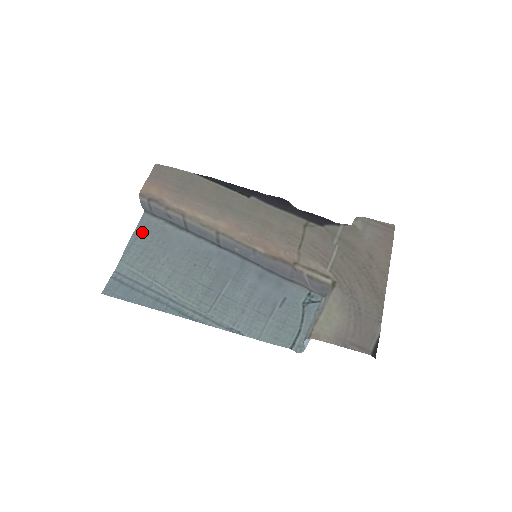
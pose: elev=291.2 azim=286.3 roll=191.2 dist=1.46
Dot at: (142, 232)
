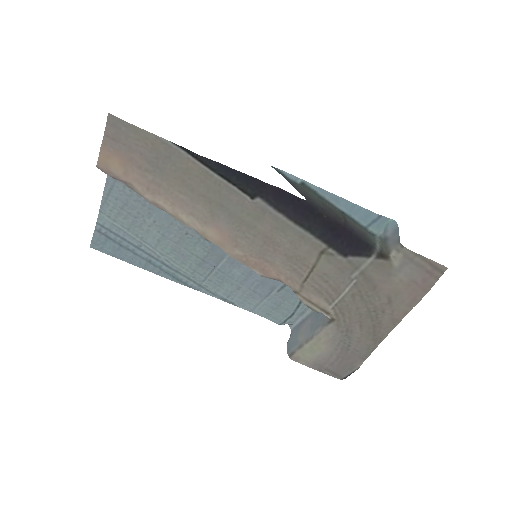
Dot at: (117, 181)
